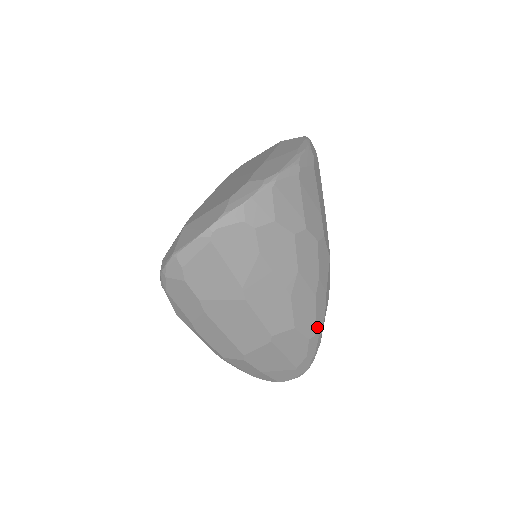
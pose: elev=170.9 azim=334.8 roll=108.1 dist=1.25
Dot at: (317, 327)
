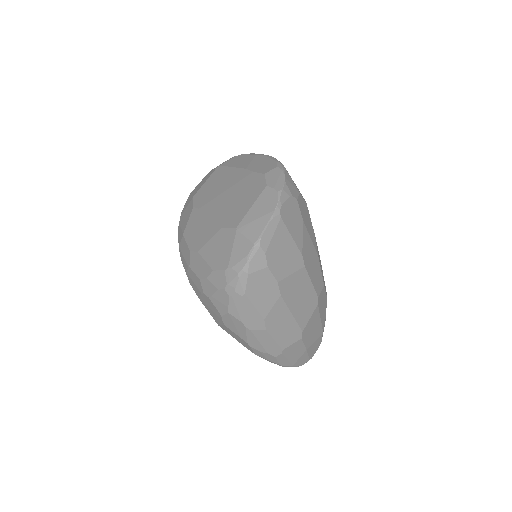
Dot at: occluded
